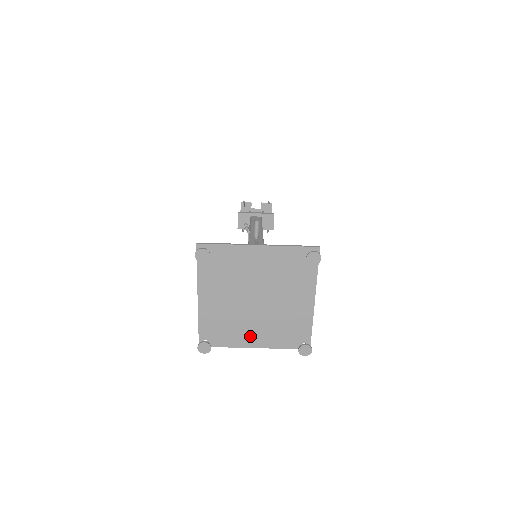
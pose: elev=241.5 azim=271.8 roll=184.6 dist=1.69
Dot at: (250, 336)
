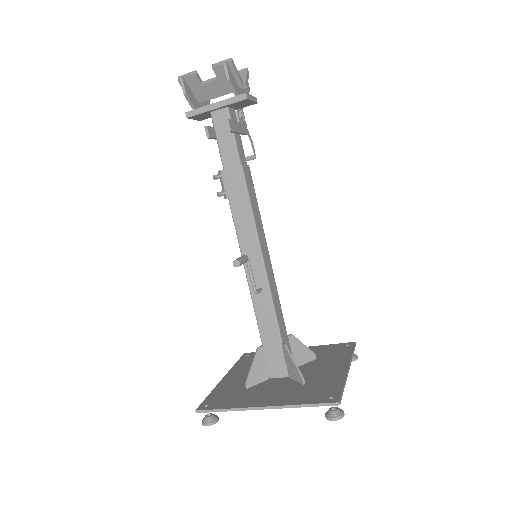
Dot at: occluded
